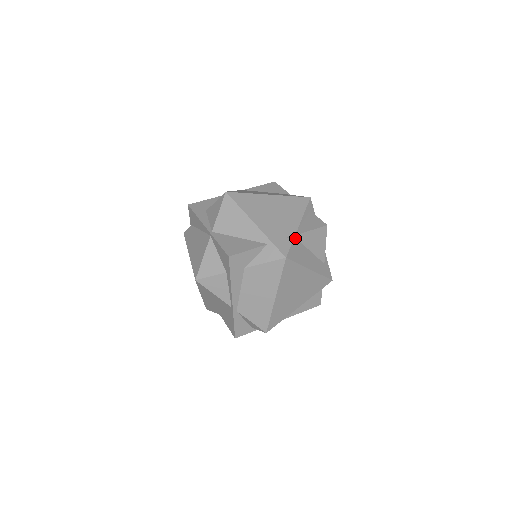
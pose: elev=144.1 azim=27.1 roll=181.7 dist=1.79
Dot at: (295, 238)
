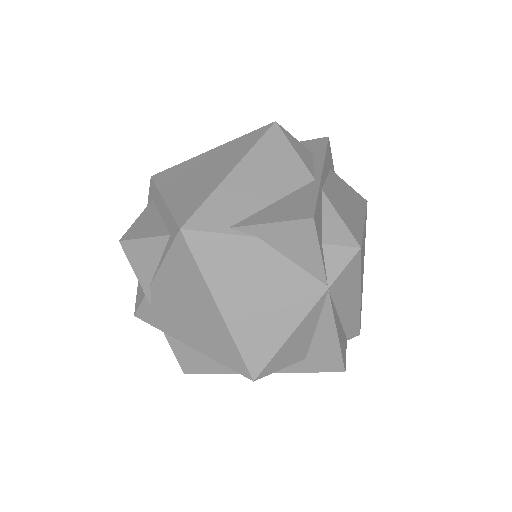
Dot at: occluded
